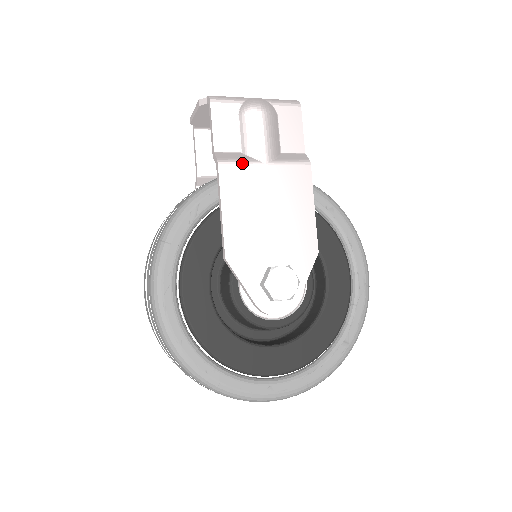
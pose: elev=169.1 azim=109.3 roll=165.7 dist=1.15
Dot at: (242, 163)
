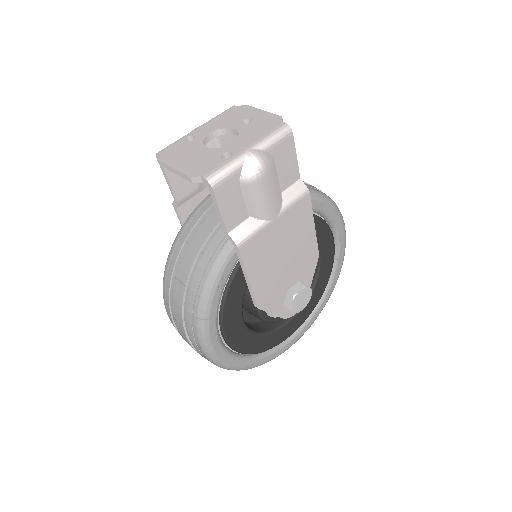
Dot at: (257, 233)
